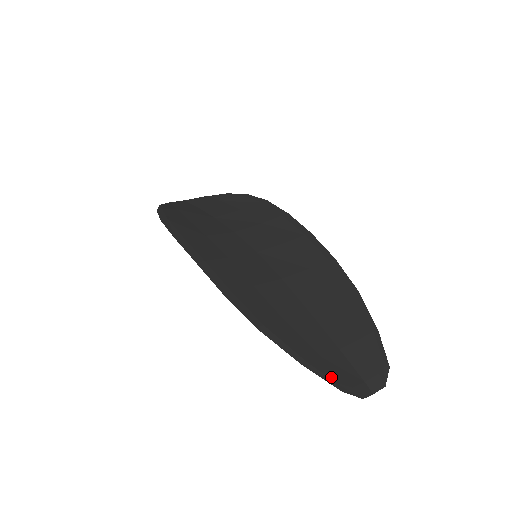
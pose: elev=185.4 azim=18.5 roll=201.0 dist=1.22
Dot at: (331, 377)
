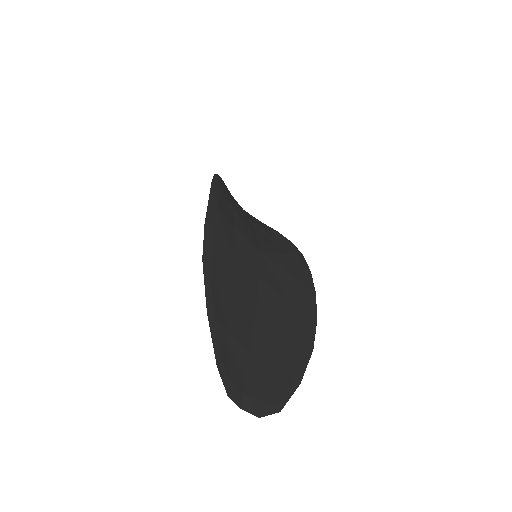
Dot at: (220, 349)
